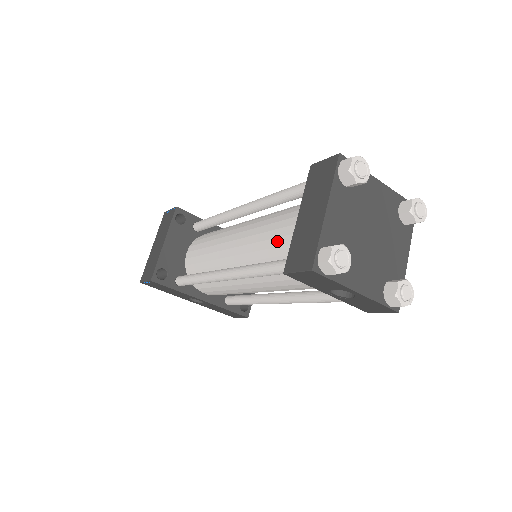
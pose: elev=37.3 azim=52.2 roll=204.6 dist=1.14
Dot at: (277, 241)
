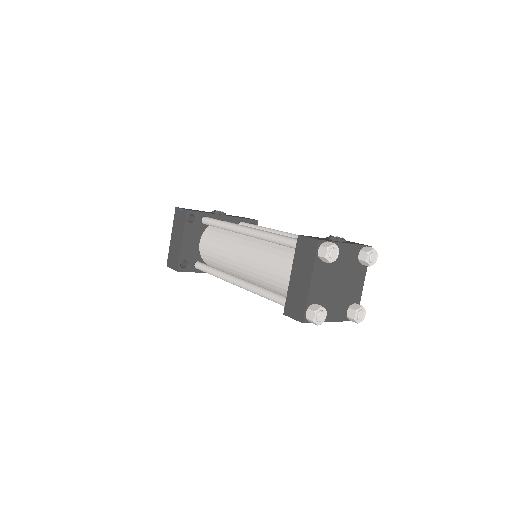
Dot at: (276, 277)
